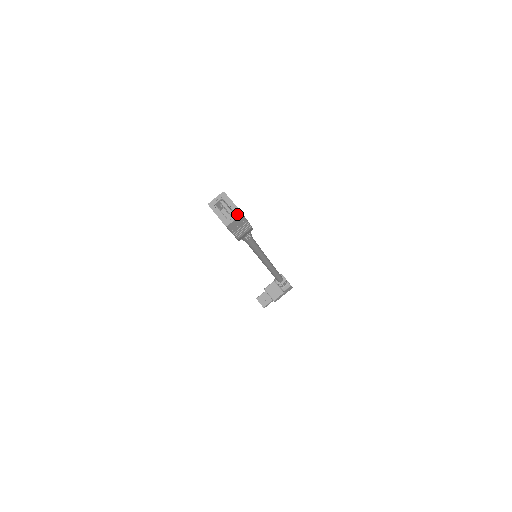
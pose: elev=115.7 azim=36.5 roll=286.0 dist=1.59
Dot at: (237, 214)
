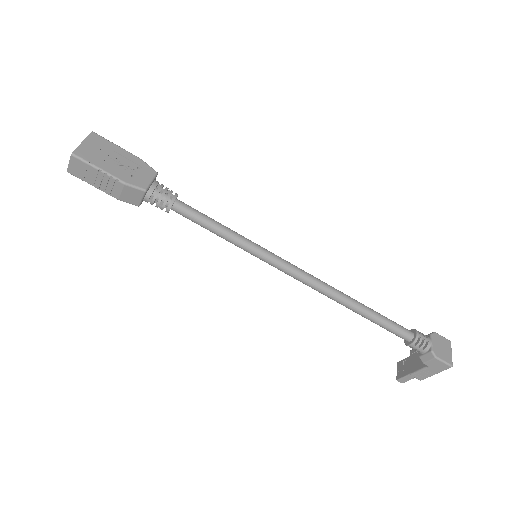
Dot at: (72, 155)
